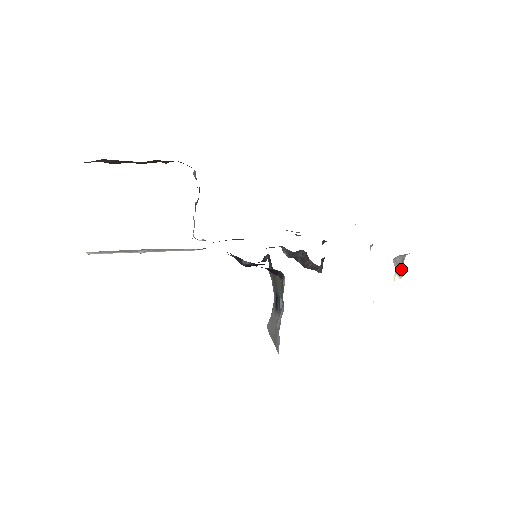
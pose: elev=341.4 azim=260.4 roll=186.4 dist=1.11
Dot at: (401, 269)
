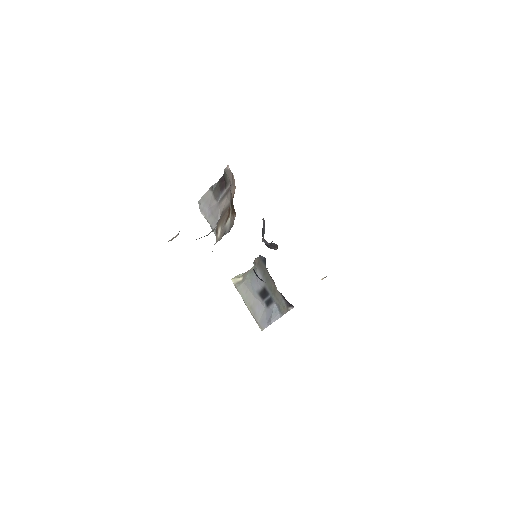
Dot at: occluded
